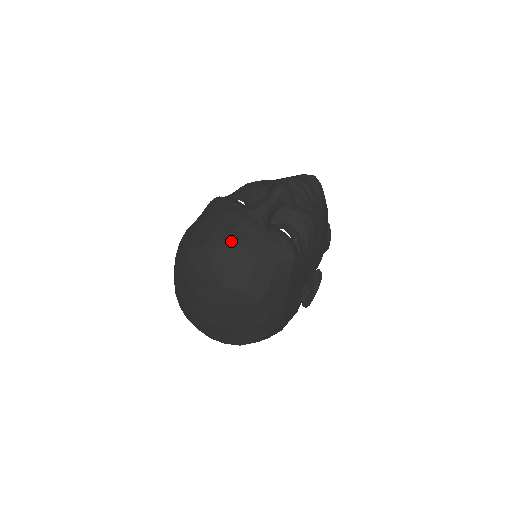
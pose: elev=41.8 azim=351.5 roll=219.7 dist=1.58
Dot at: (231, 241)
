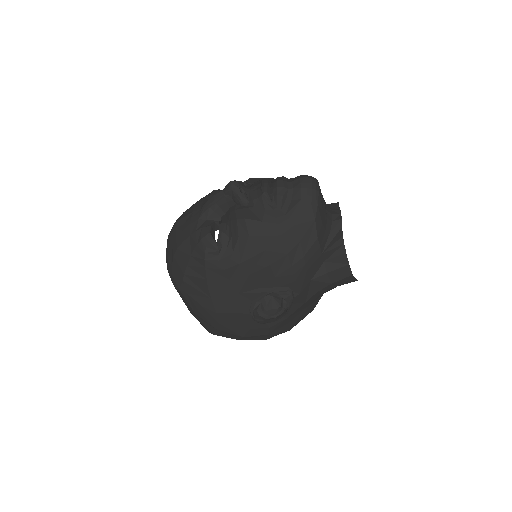
Dot at: (174, 228)
